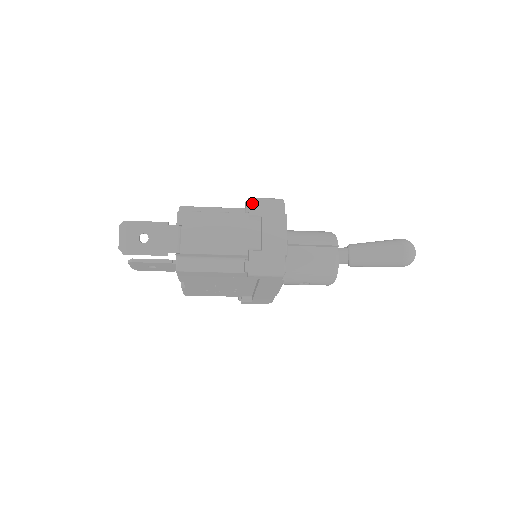
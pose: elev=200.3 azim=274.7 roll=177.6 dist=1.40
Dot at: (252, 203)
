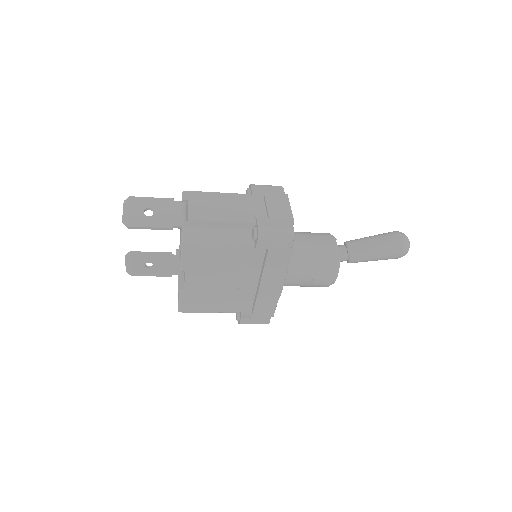
Dot at: (254, 186)
